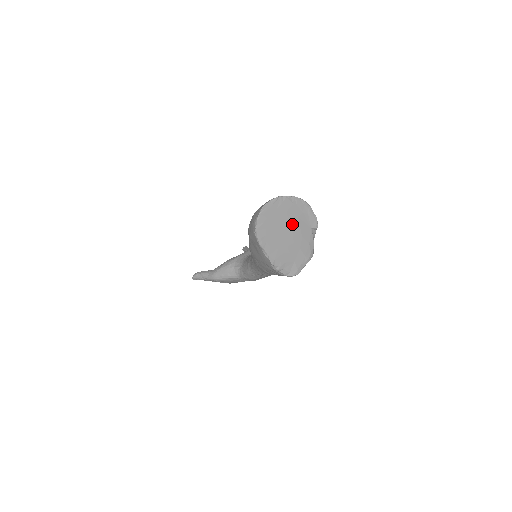
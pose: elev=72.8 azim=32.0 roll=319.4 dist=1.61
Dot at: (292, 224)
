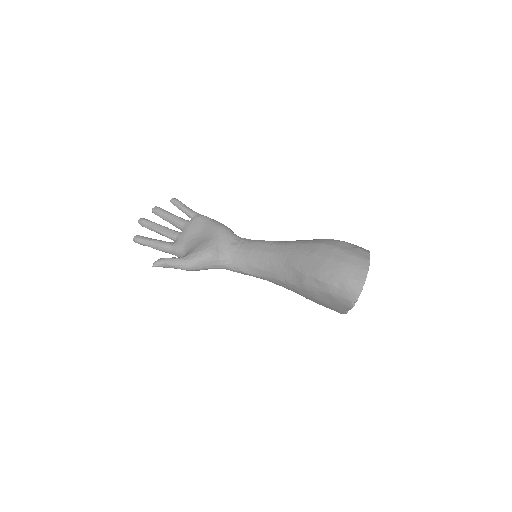
Dot at: occluded
